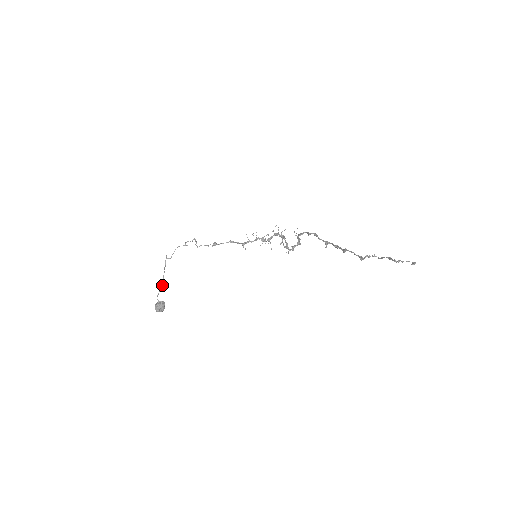
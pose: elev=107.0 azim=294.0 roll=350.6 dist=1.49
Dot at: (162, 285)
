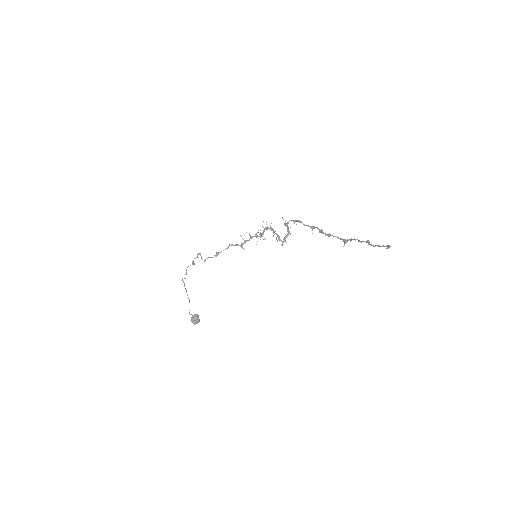
Dot at: (189, 302)
